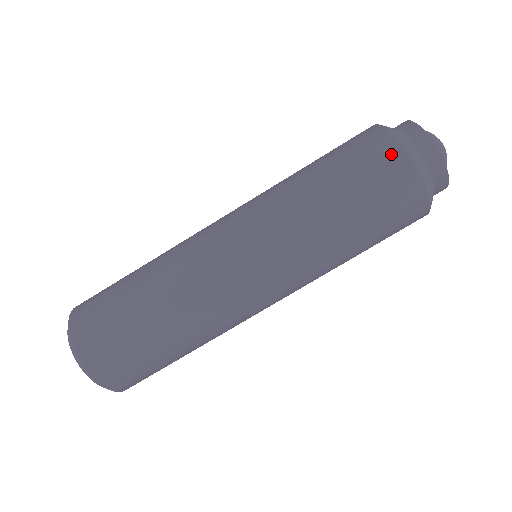
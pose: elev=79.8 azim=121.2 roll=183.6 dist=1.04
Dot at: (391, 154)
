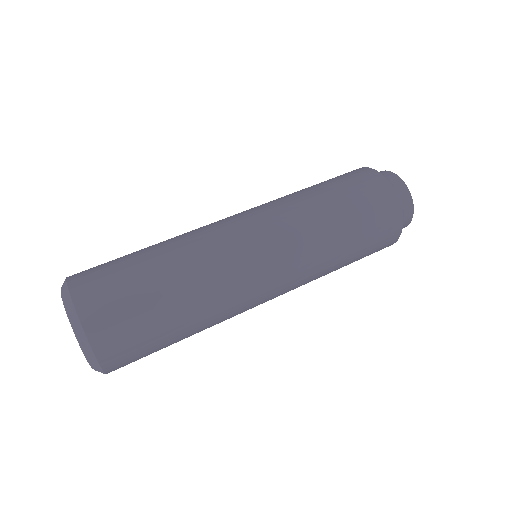
Dot at: occluded
